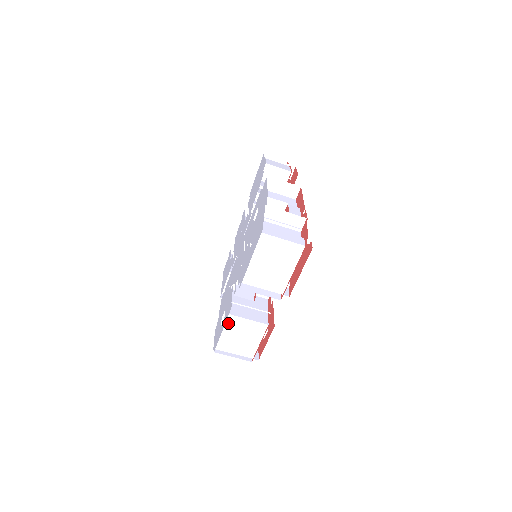
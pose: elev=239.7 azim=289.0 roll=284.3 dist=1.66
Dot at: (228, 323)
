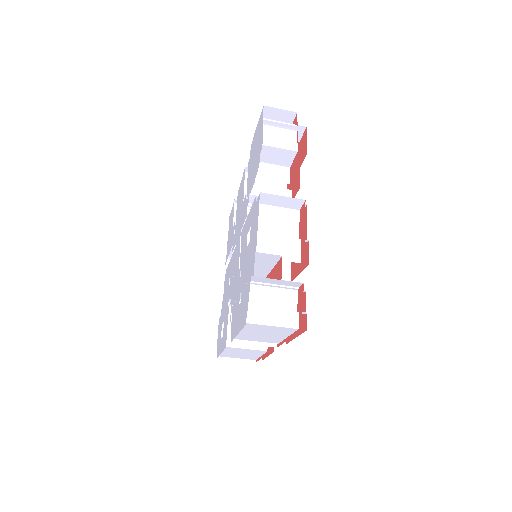
Dot at: (226, 349)
